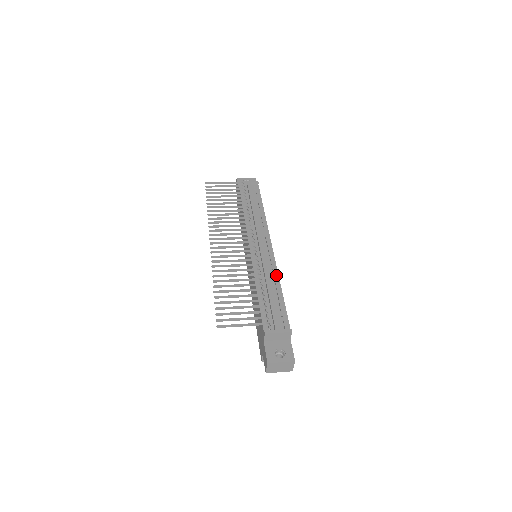
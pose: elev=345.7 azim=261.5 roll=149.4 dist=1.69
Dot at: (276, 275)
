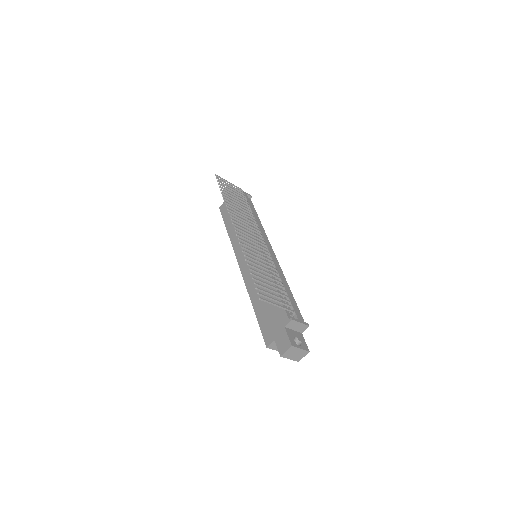
Dot at: (284, 277)
